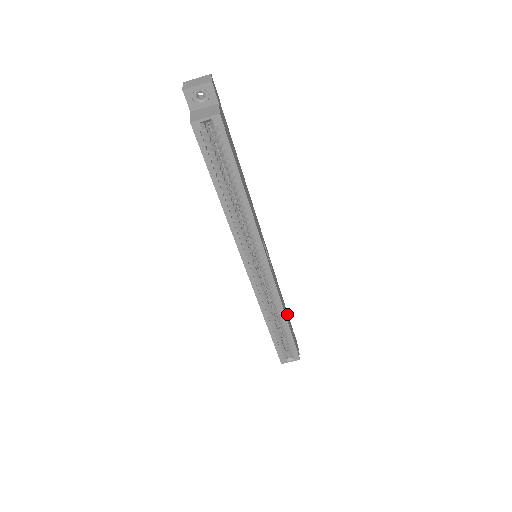
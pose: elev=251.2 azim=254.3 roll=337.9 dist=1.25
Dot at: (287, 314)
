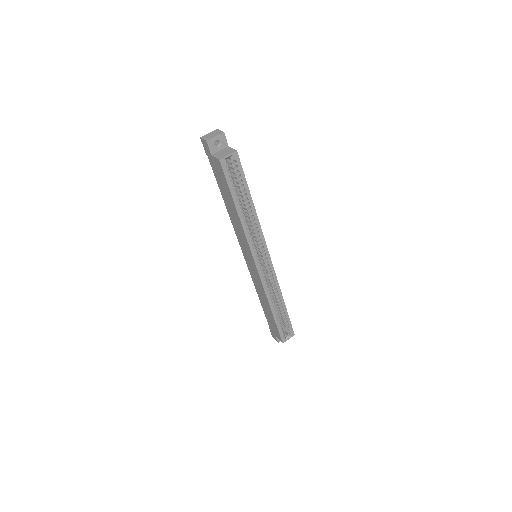
Dot at: occluded
